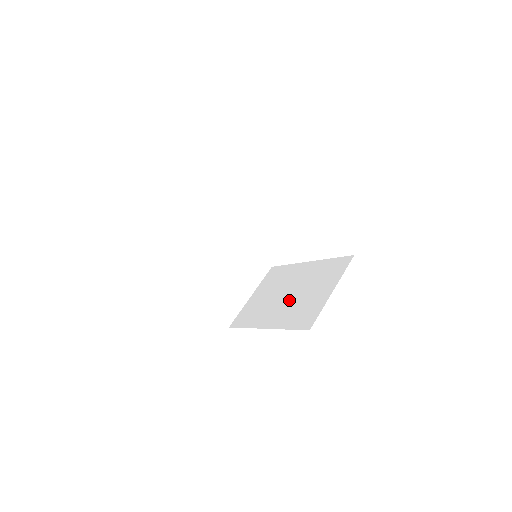
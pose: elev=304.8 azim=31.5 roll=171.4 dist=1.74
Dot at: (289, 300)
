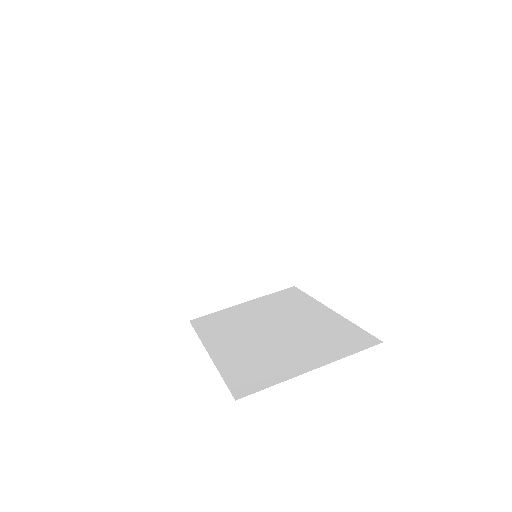
Dot at: (263, 339)
